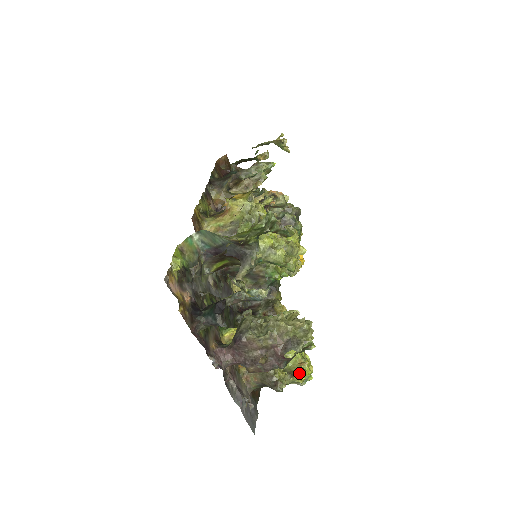
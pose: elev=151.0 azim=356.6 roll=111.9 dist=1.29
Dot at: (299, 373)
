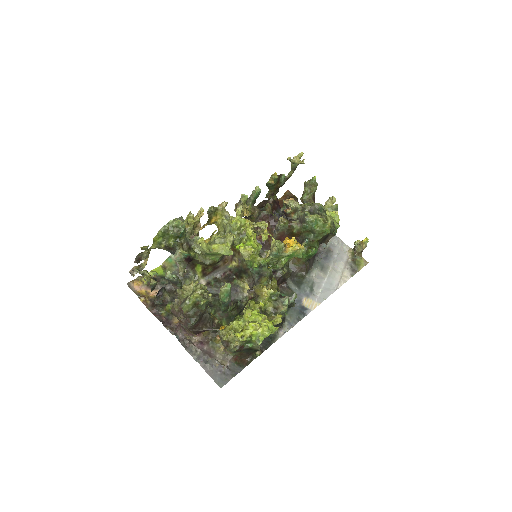
Dot at: (236, 332)
